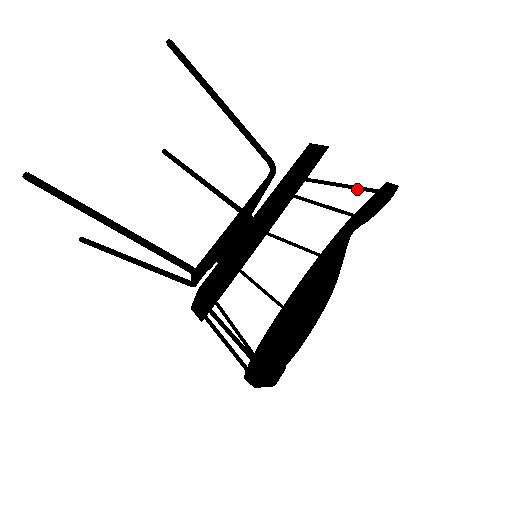
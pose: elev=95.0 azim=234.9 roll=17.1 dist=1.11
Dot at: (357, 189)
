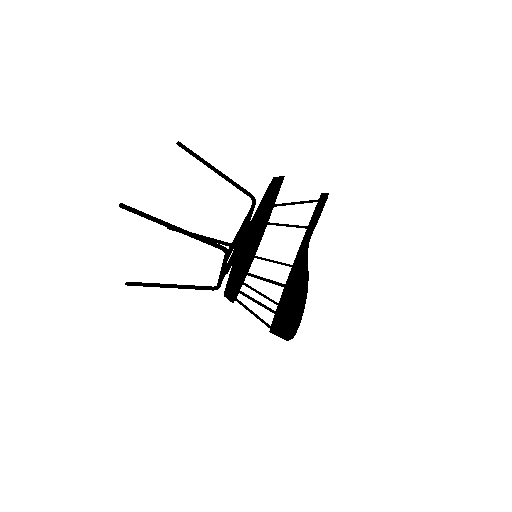
Dot at: (306, 202)
